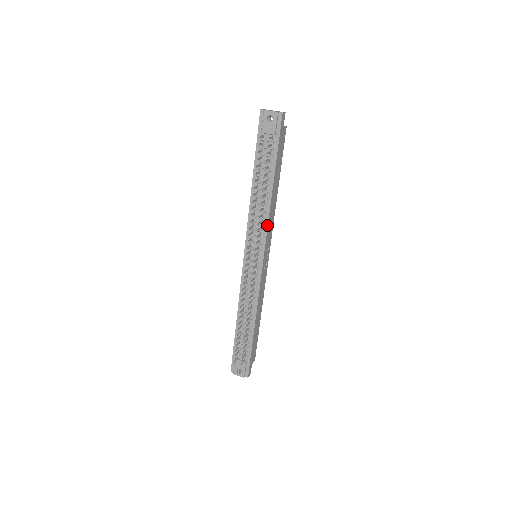
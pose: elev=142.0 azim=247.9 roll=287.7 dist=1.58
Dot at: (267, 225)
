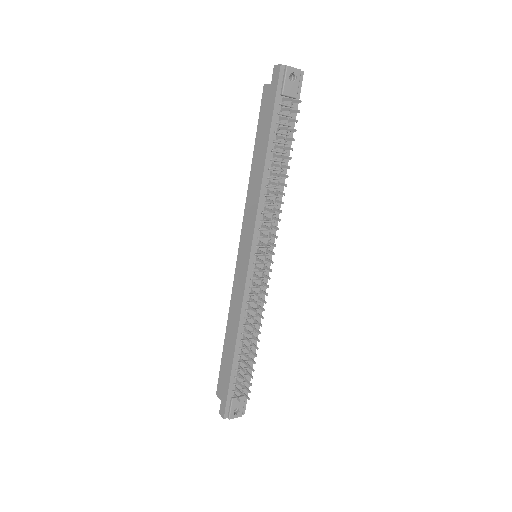
Dot at: (279, 213)
